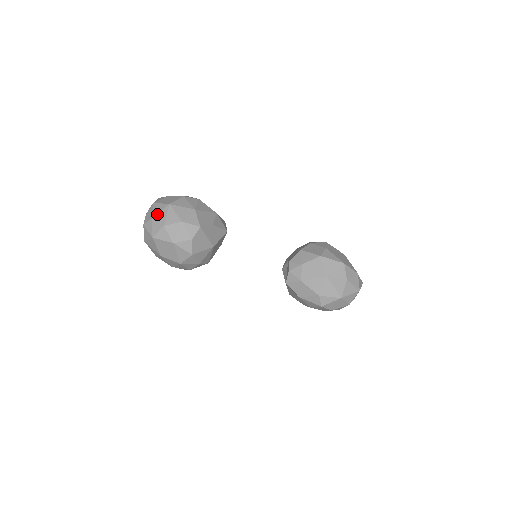
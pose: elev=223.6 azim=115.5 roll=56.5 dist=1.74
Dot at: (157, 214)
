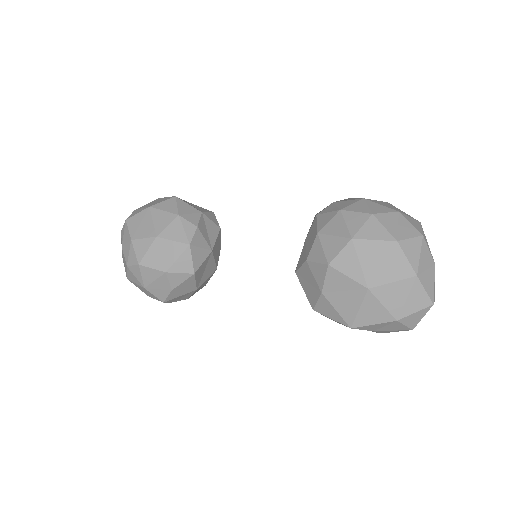
Dot at: occluded
